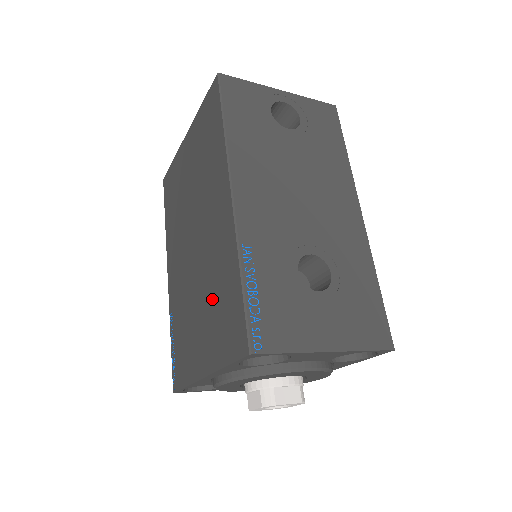
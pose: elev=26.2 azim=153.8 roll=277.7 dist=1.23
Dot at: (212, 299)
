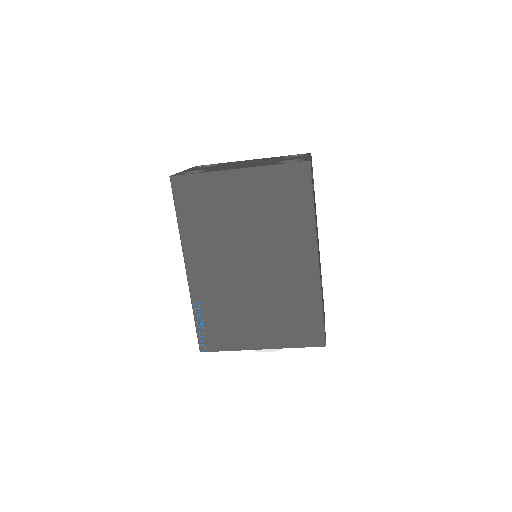
Dot at: (280, 310)
